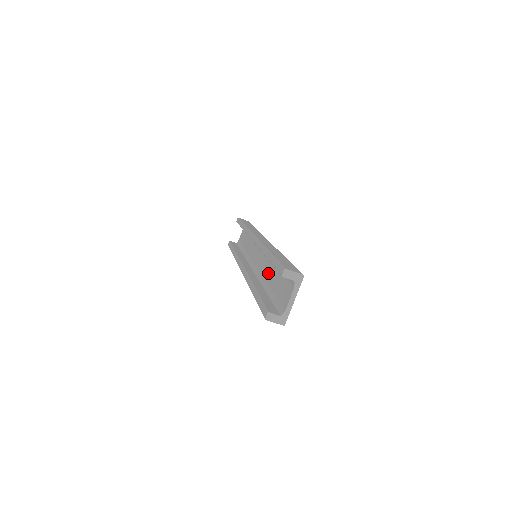
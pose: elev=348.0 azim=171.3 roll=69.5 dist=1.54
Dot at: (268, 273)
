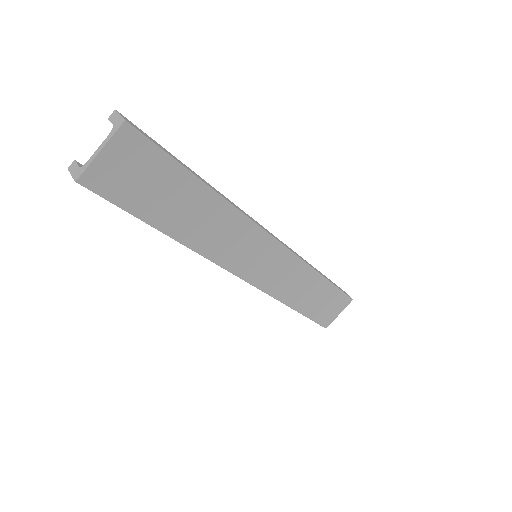
Dot at: (200, 221)
